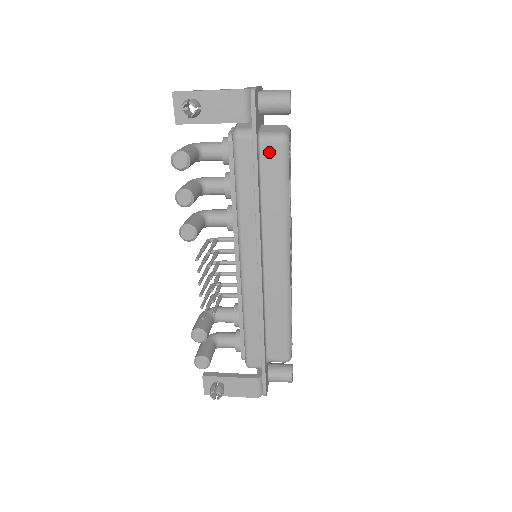
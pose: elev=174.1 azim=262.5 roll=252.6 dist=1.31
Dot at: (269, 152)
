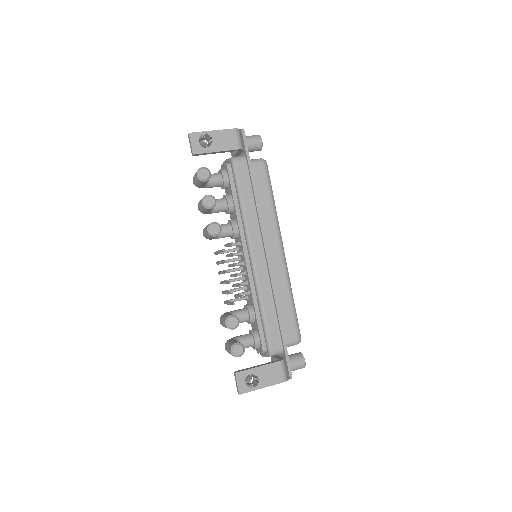
Dot at: (257, 170)
